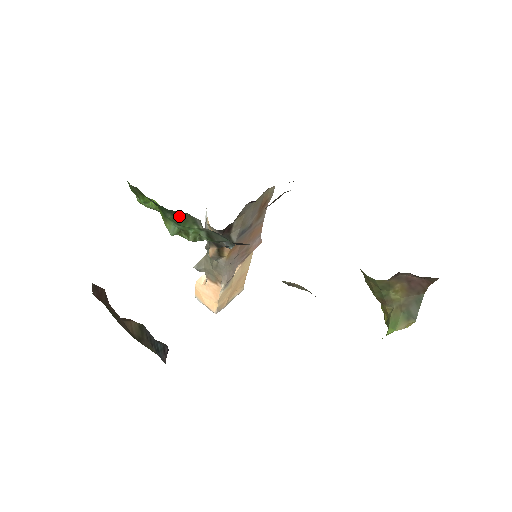
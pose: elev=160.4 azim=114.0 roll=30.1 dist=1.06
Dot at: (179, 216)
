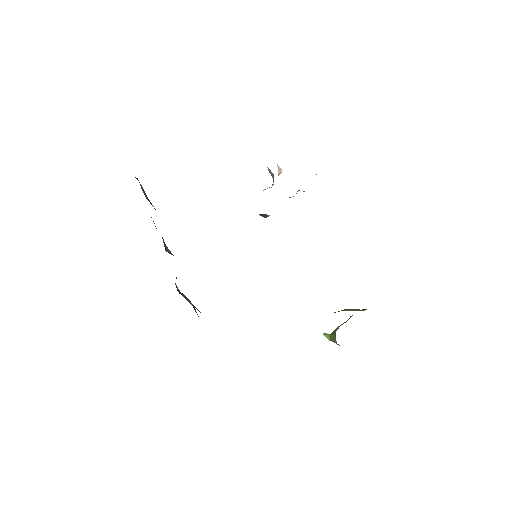
Dot at: occluded
